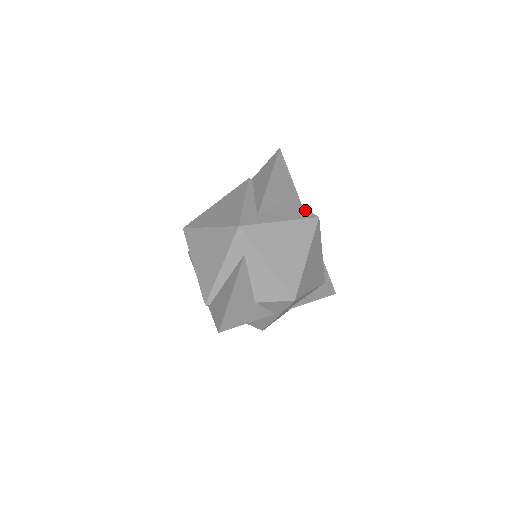
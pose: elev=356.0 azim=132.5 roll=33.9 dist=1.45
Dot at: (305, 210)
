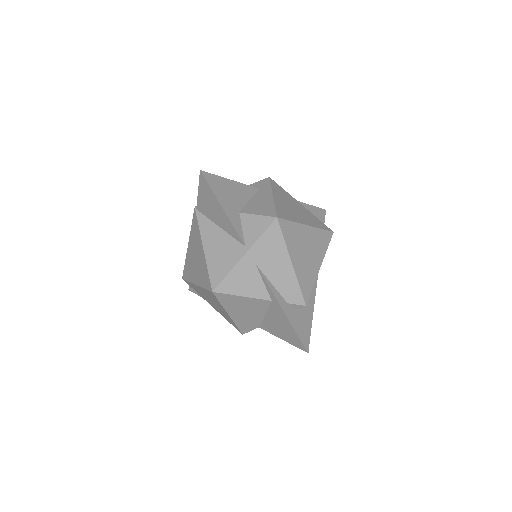
Dot at: occluded
